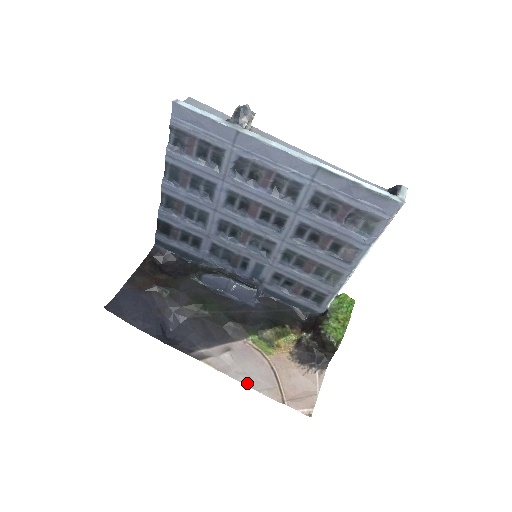
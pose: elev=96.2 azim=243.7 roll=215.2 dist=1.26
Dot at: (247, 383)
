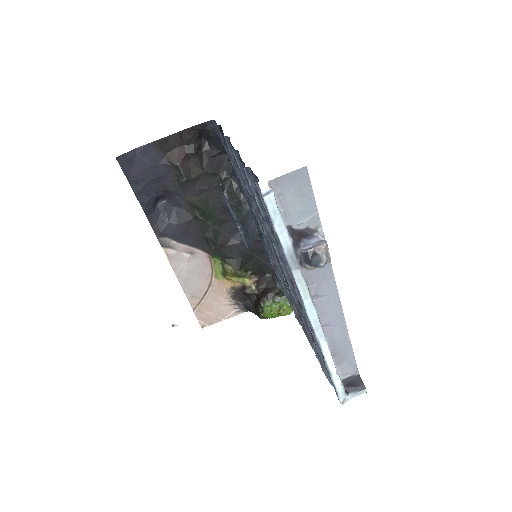
Dot at: (182, 283)
